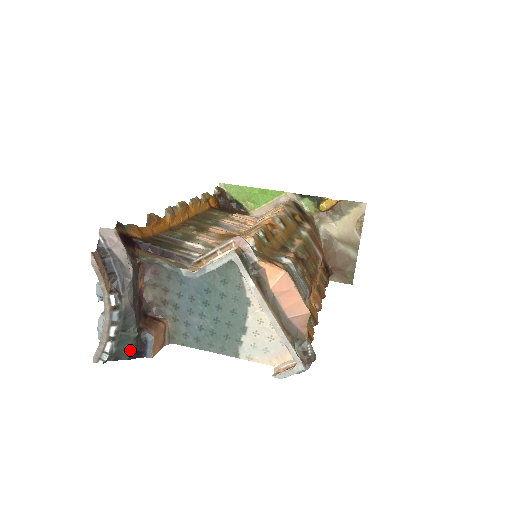
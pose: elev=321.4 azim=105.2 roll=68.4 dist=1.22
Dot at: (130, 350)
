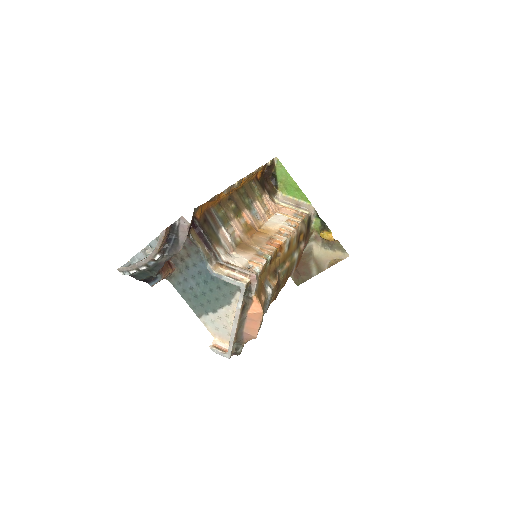
Dot at: (144, 278)
